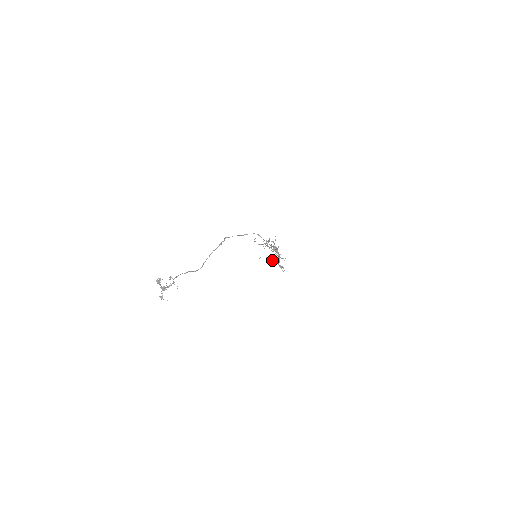
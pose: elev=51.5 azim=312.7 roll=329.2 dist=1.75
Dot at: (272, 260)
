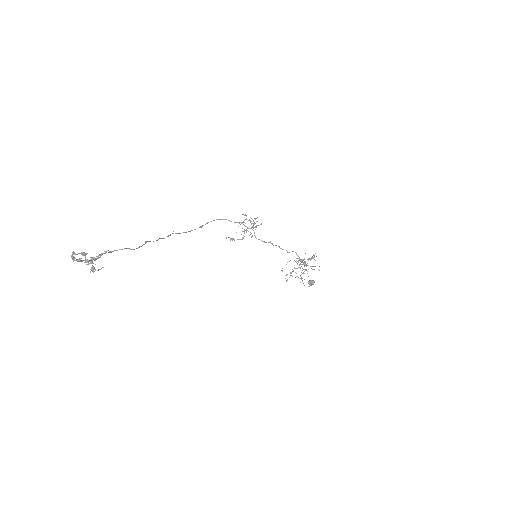
Dot at: occluded
